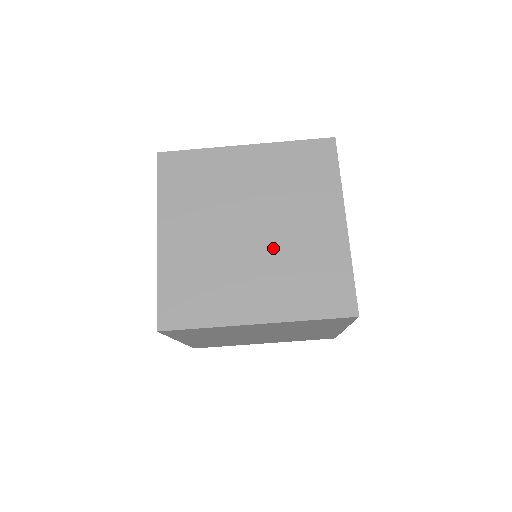
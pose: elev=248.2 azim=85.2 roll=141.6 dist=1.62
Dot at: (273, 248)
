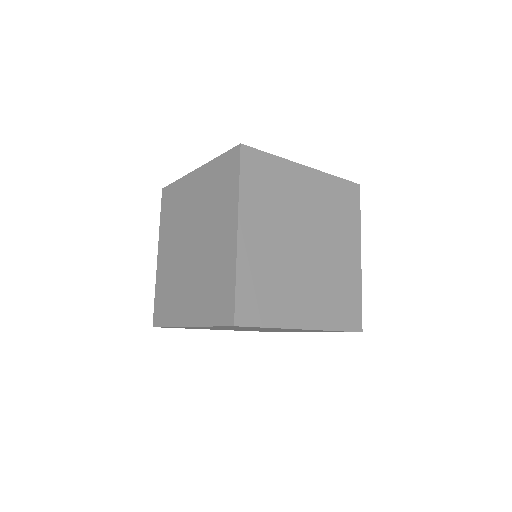
Dot at: occluded
